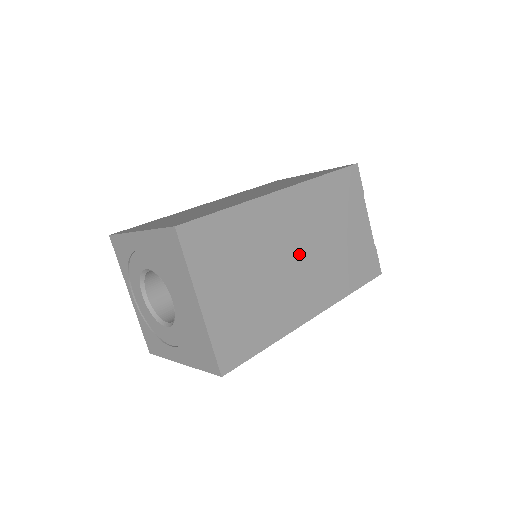
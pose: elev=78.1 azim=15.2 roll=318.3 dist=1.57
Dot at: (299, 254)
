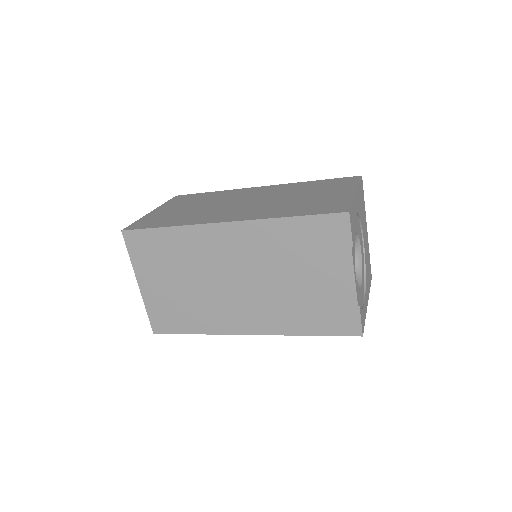
Dot at: (237, 281)
